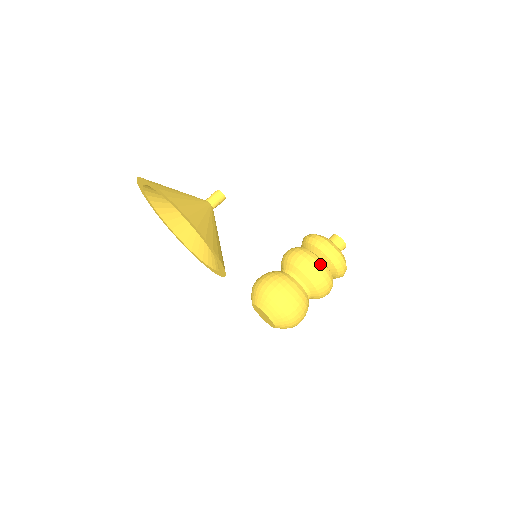
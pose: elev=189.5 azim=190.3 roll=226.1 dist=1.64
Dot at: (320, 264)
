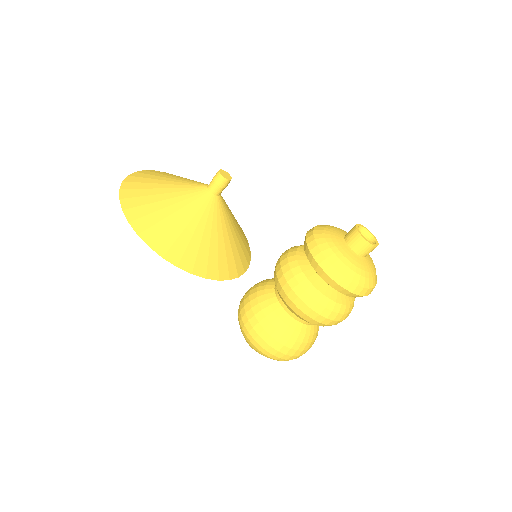
Dot at: (297, 279)
